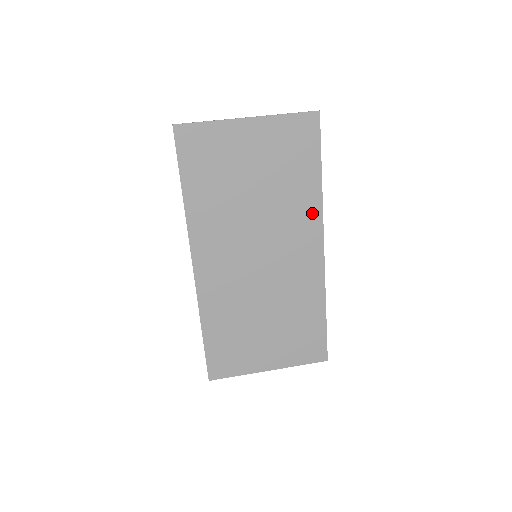
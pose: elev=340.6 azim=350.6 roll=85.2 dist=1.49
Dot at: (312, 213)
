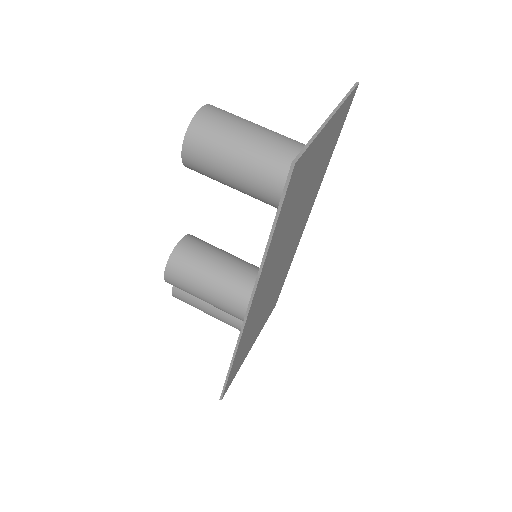
Dot at: (316, 193)
